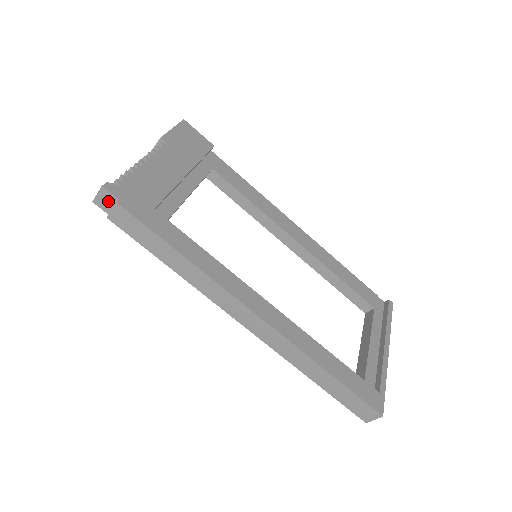
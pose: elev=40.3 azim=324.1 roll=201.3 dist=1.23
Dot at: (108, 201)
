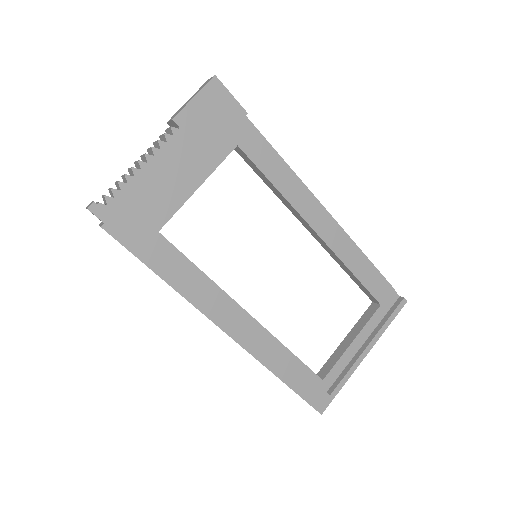
Dot at: occluded
